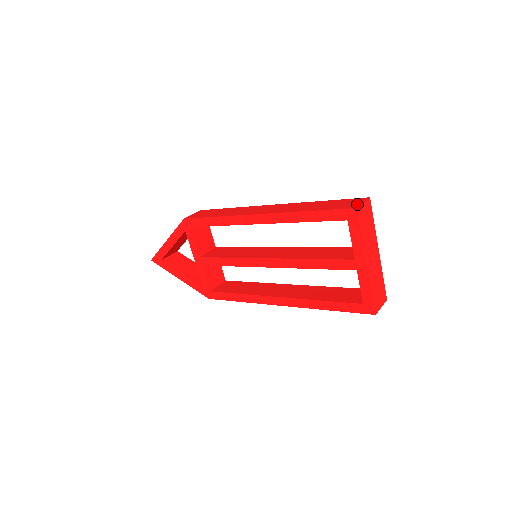
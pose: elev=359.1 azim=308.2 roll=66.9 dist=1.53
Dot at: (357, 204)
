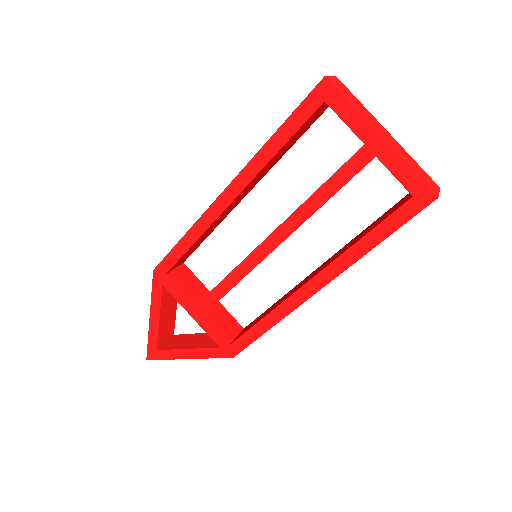
Dot at: occluded
